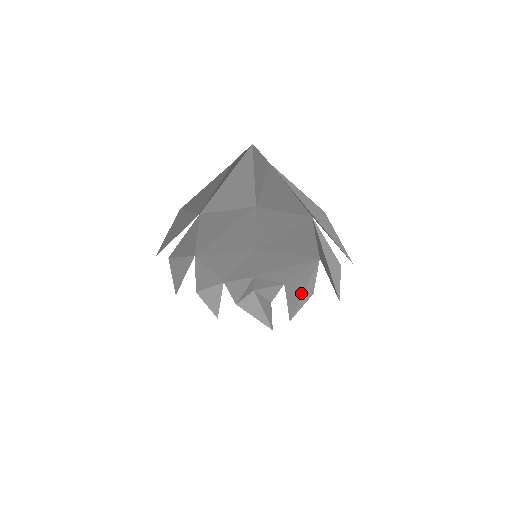
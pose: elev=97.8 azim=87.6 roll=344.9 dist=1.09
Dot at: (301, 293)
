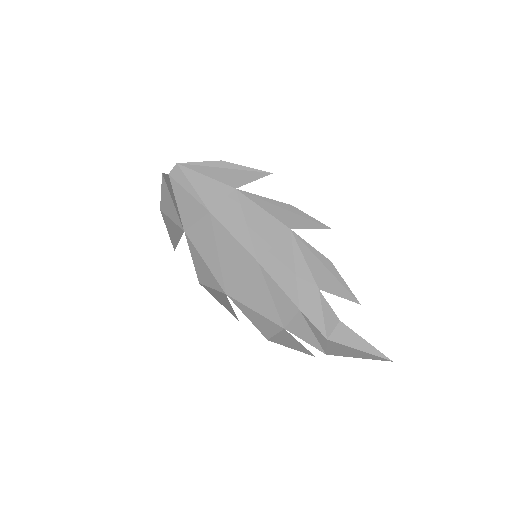
Dot at: (324, 268)
